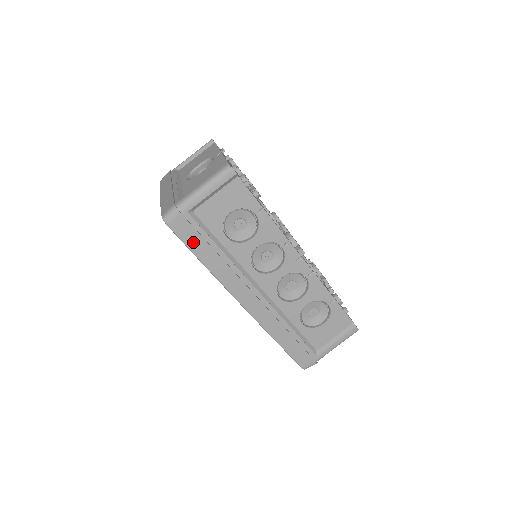
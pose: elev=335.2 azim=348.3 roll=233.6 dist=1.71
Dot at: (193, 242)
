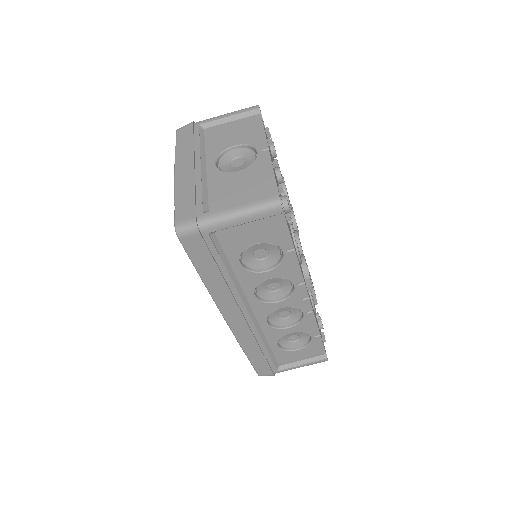
Dot at: (201, 261)
